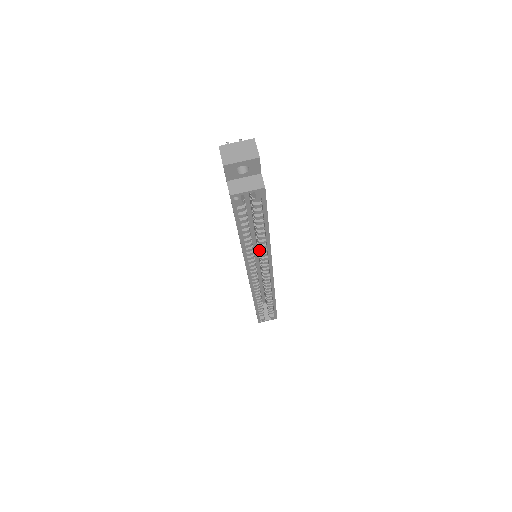
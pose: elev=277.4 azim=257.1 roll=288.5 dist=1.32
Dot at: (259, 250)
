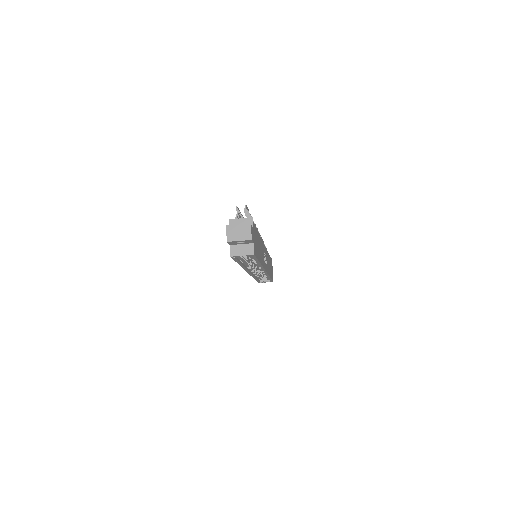
Dot at: occluded
